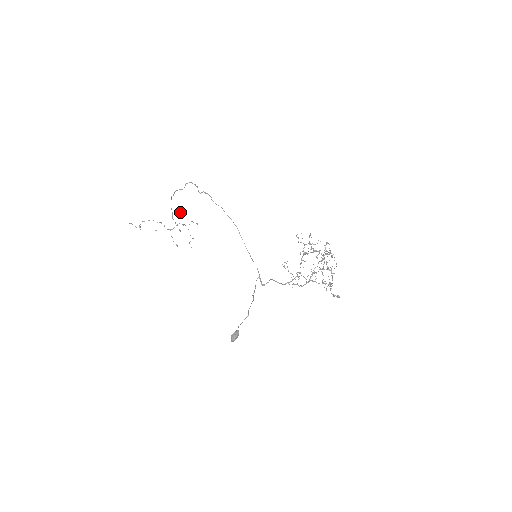
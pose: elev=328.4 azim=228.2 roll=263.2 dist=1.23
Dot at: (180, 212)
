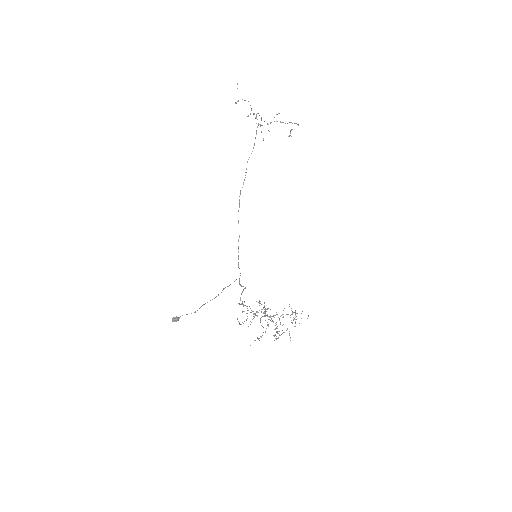
Dot at: (278, 113)
